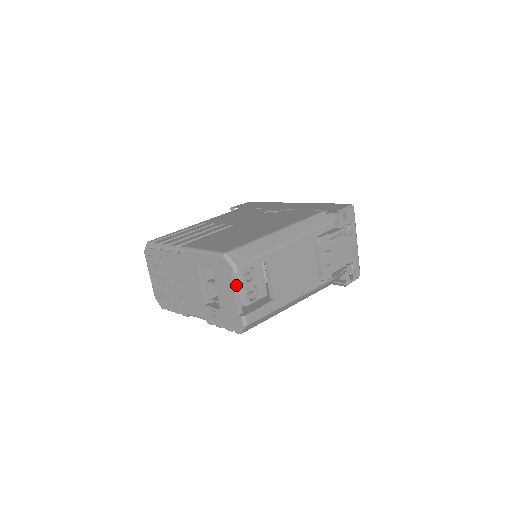
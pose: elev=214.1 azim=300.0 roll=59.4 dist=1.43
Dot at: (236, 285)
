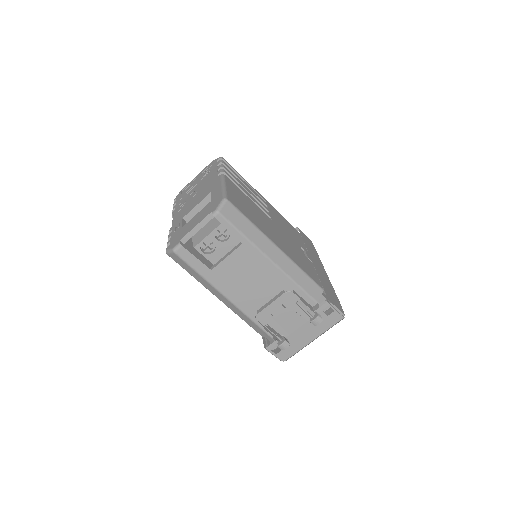
Dot at: (204, 223)
